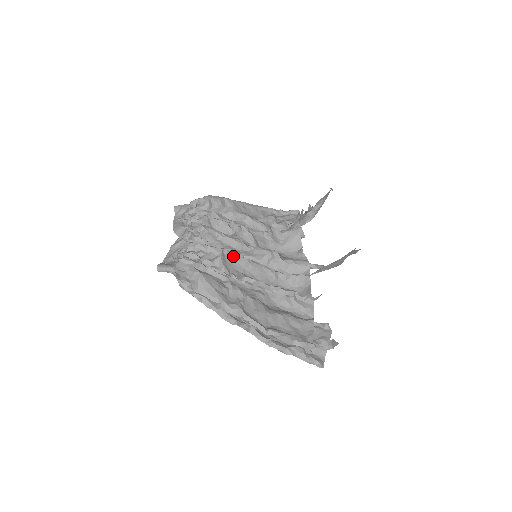
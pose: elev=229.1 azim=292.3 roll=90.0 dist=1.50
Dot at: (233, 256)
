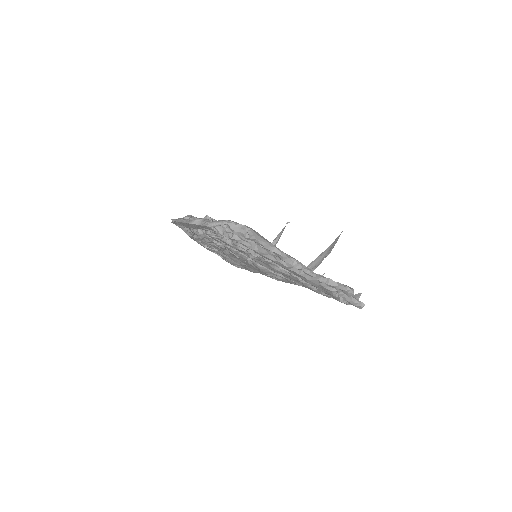
Dot at: occluded
